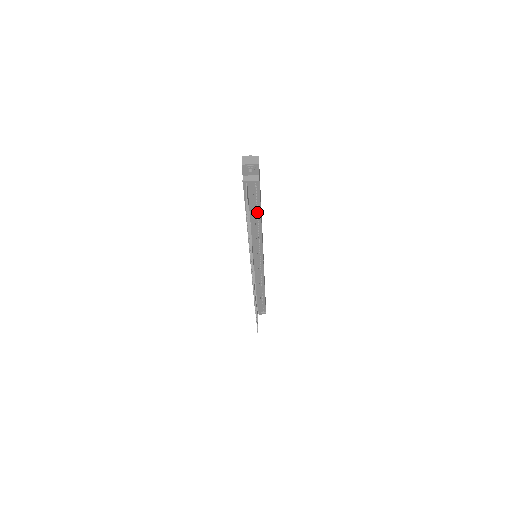
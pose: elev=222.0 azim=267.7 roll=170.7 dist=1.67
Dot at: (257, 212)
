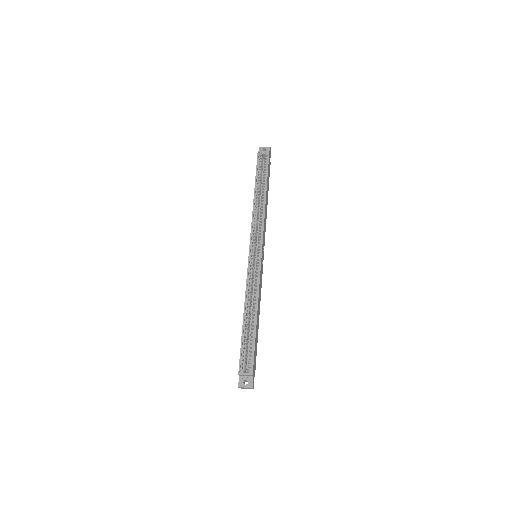
Dot at: occluded
